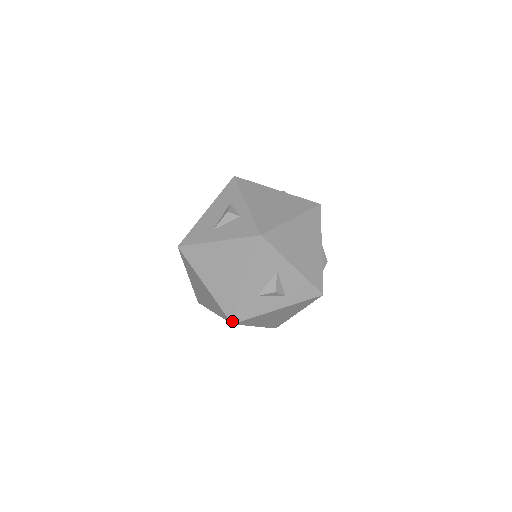
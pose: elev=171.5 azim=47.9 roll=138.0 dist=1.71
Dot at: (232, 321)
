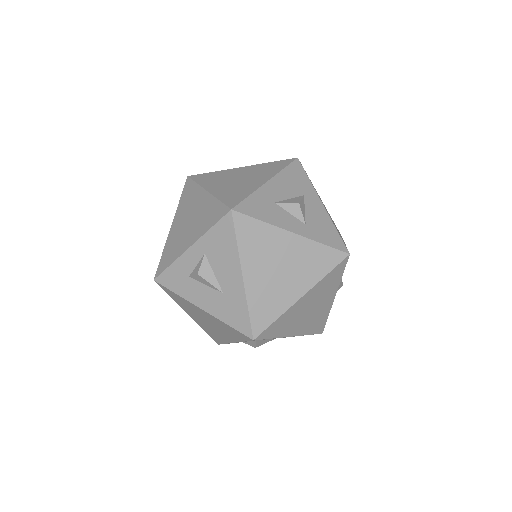
Dot at: (233, 207)
